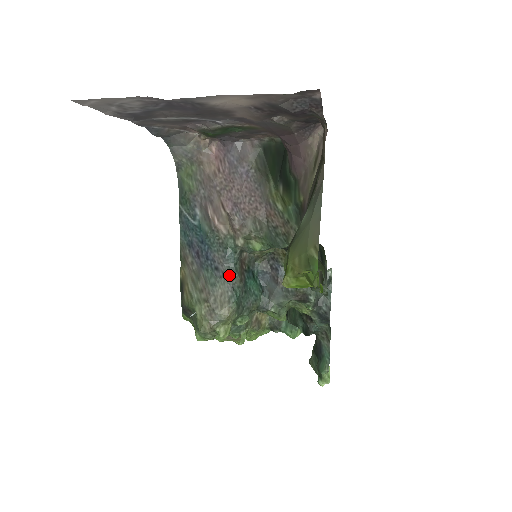
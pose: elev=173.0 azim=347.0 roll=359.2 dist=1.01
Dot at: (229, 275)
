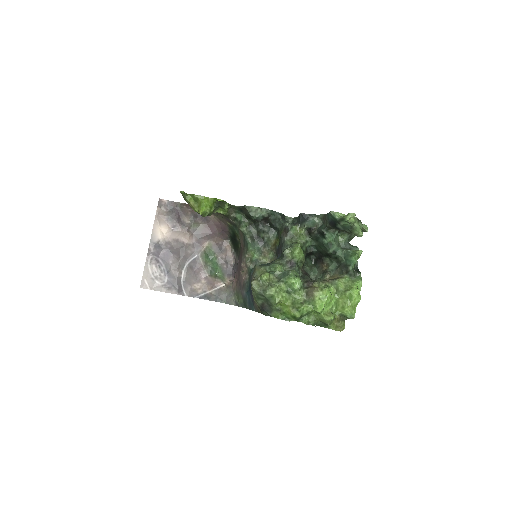
Dot at: (253, 271)
